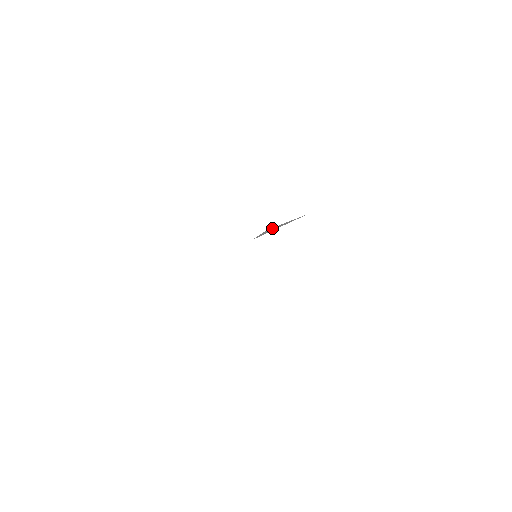
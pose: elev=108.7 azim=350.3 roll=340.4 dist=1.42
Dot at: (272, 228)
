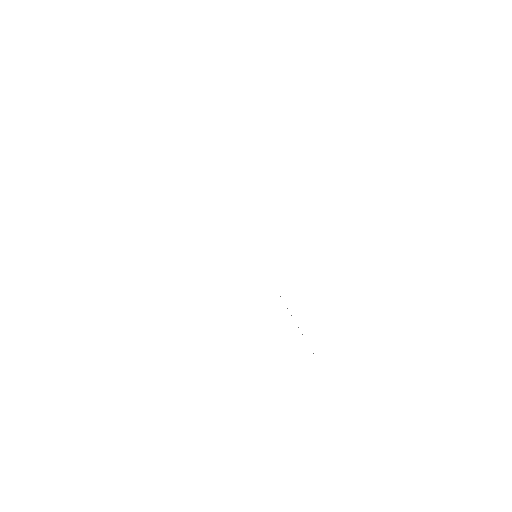
Dot at: occluded
